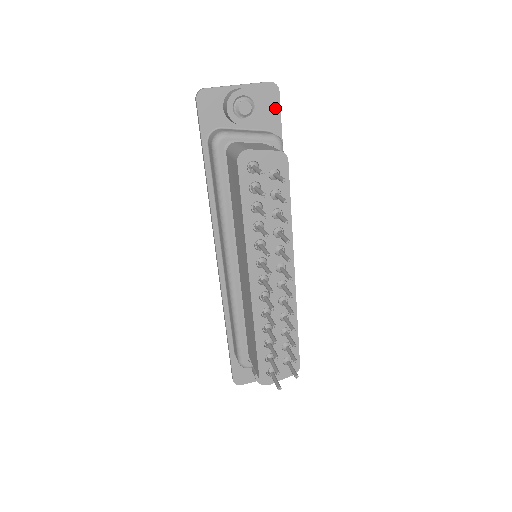
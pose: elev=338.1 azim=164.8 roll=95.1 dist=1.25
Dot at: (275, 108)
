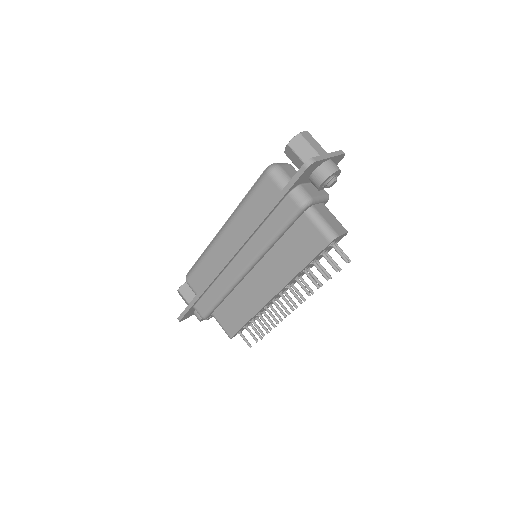
Dot at: occluded
